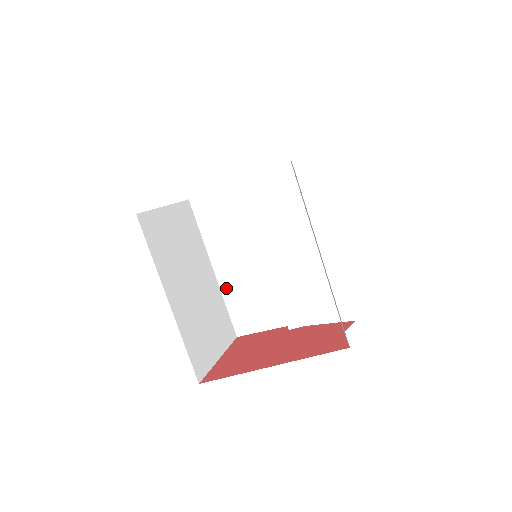
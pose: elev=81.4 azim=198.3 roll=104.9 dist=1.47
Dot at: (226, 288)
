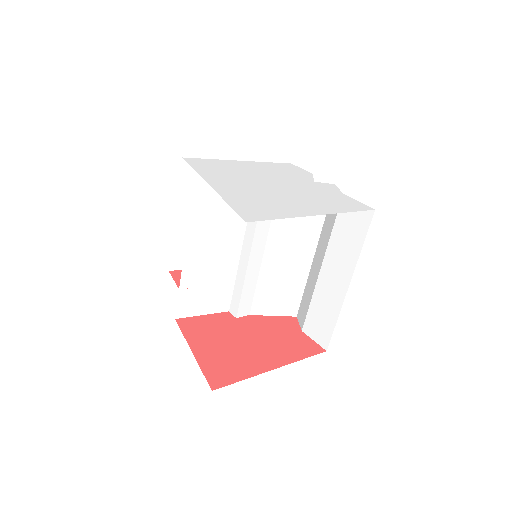
Dot at: (188, 271)
